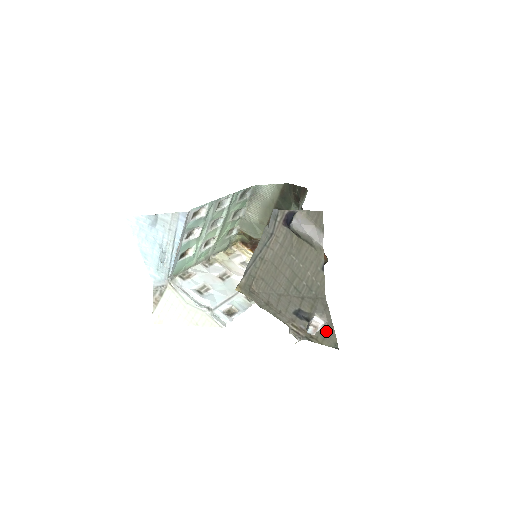
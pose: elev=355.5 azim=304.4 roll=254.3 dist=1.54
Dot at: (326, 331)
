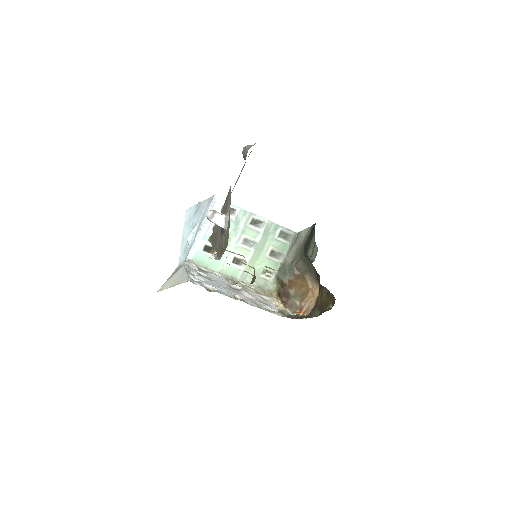
Dot at: (227, 230)
